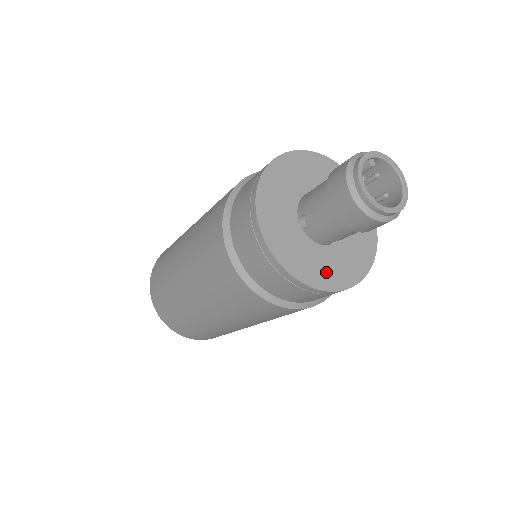
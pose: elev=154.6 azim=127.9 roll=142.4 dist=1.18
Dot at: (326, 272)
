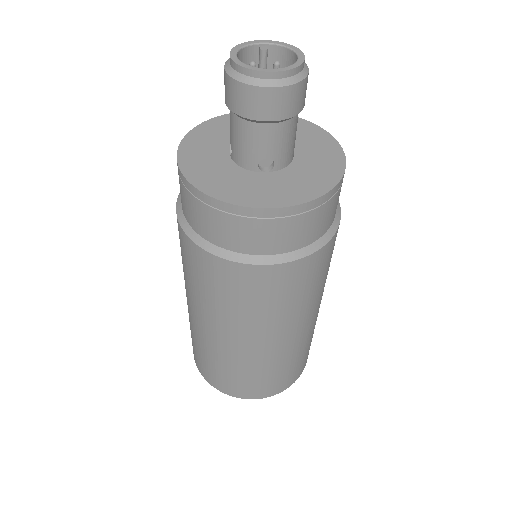
Dot at: (244, 191)
